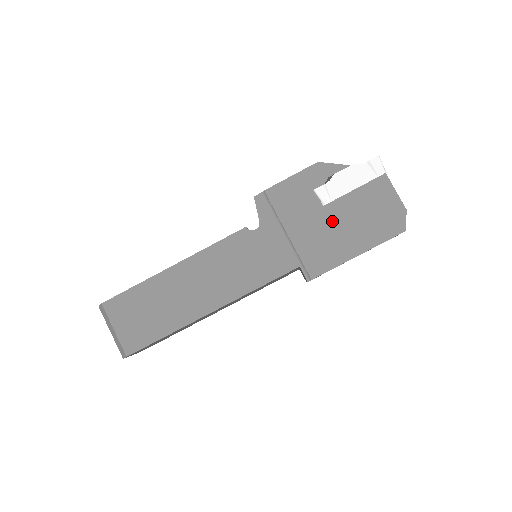
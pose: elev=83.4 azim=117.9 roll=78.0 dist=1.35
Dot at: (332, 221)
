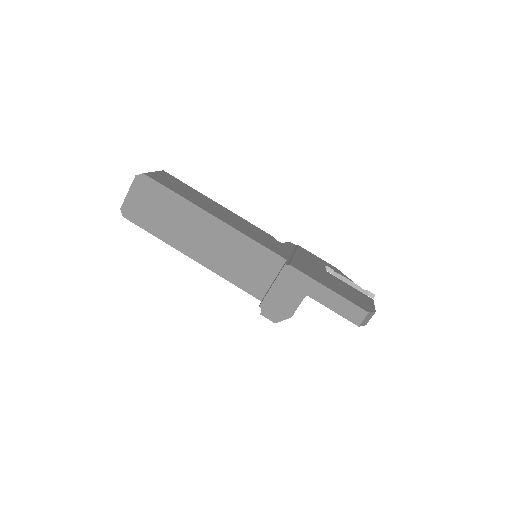
Dot at: (325, 275)
